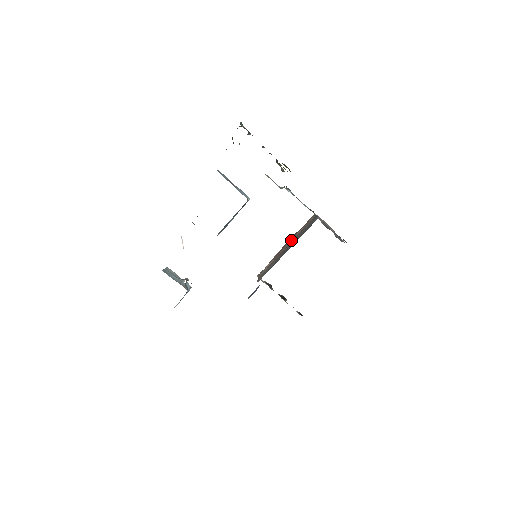
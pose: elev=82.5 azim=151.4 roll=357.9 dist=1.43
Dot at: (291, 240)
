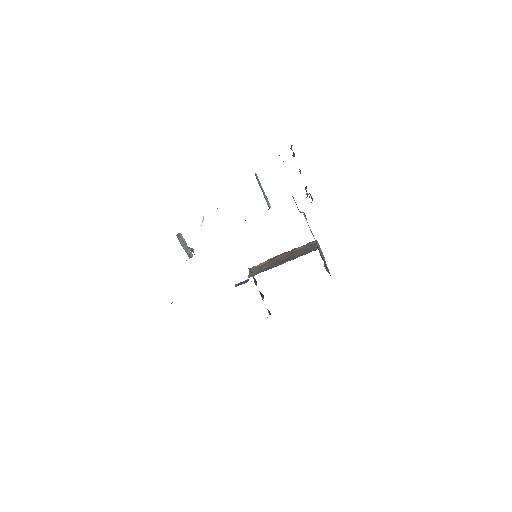
Dot at: (288, 253)
